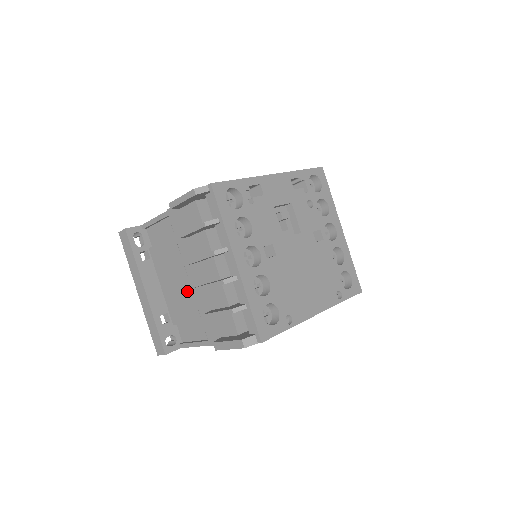
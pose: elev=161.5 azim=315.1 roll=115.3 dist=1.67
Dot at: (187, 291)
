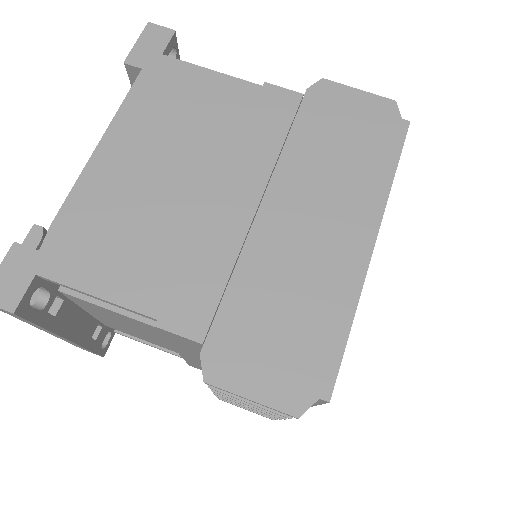
Dot at: (161, 342)
